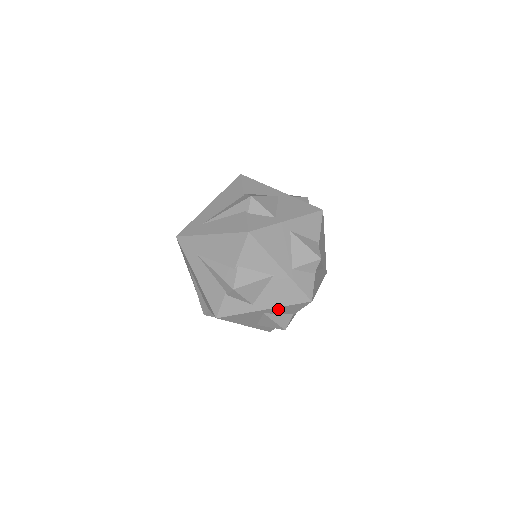
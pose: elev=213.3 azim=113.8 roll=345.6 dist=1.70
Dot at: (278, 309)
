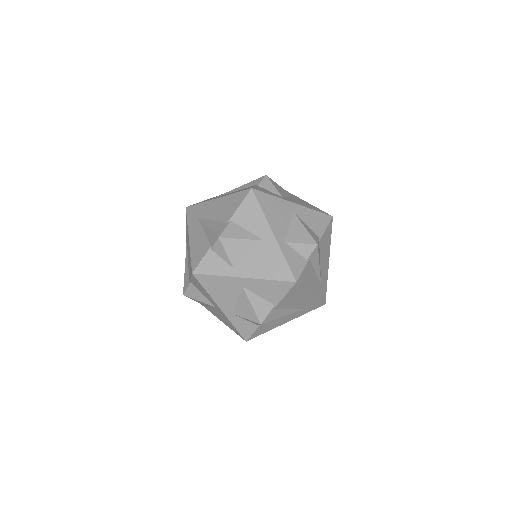
Dot at: (259, 284)
